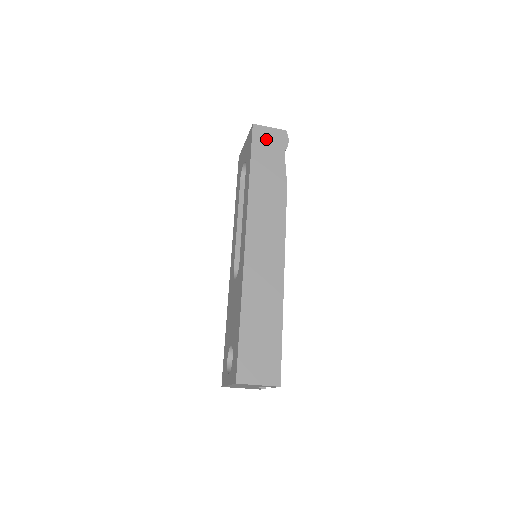
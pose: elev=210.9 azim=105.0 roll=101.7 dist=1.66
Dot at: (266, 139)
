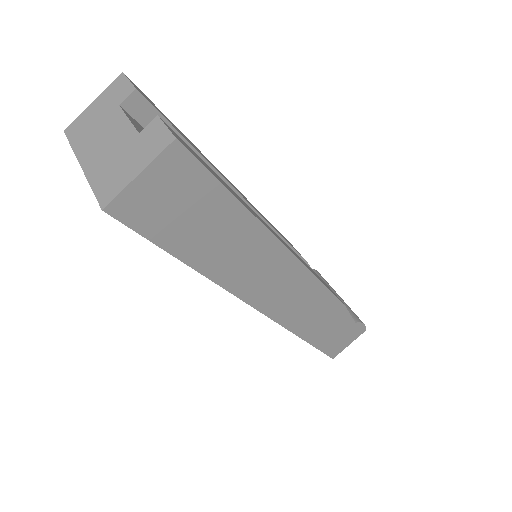
Dot at: occluded
